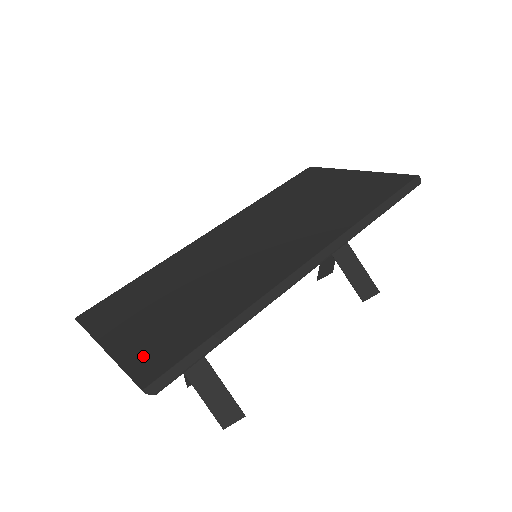
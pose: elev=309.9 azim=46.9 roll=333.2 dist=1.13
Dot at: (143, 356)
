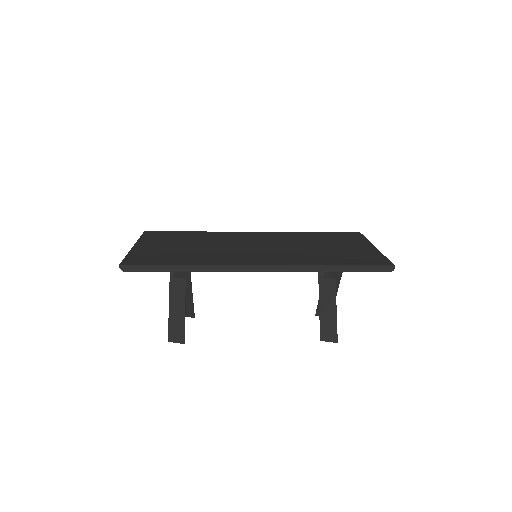
Dot at: (139, 256)
